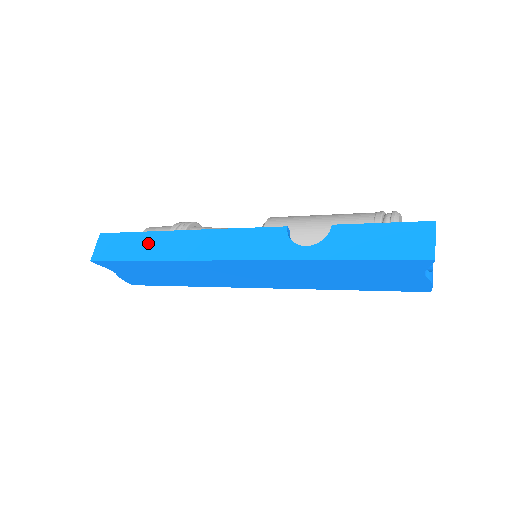
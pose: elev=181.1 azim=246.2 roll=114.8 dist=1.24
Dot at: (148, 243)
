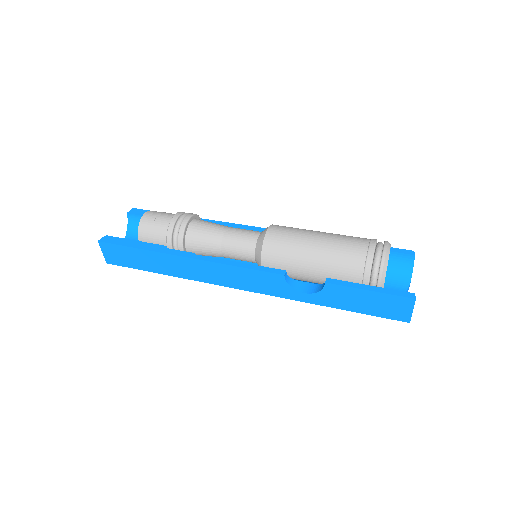
Dot at: (154, 261)
